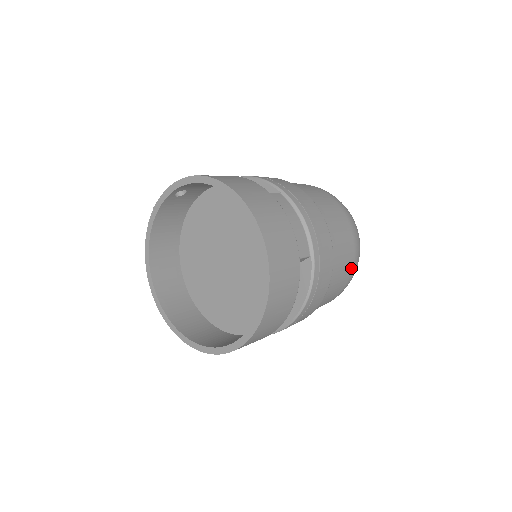
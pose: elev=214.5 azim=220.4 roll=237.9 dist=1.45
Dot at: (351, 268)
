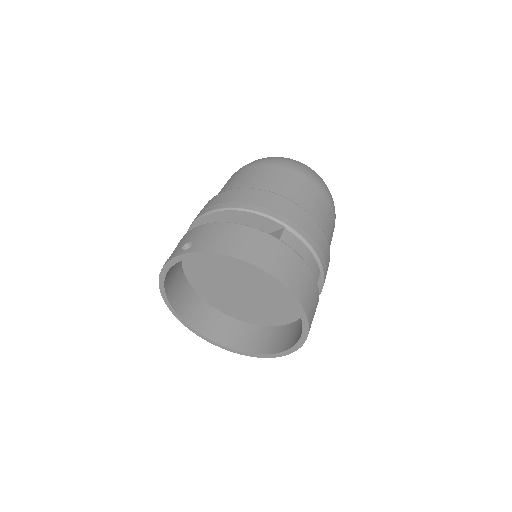
Dot at: occluded
